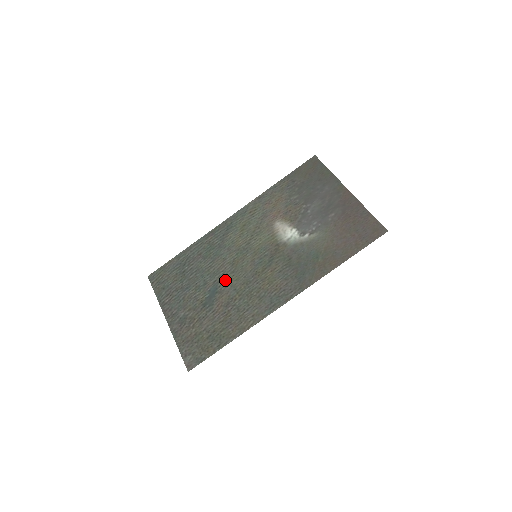
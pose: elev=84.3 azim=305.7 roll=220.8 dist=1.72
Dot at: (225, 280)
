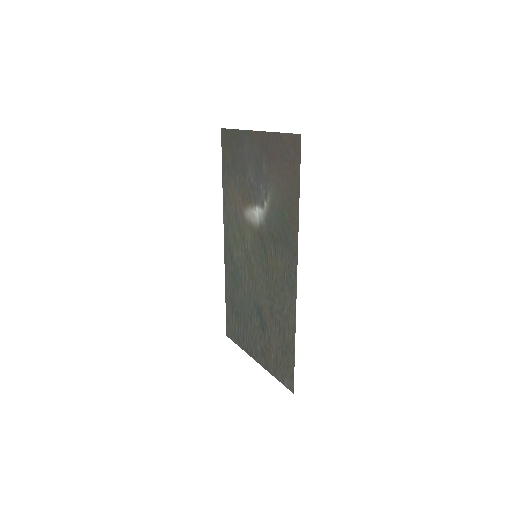
Dot at: (257, 296)
